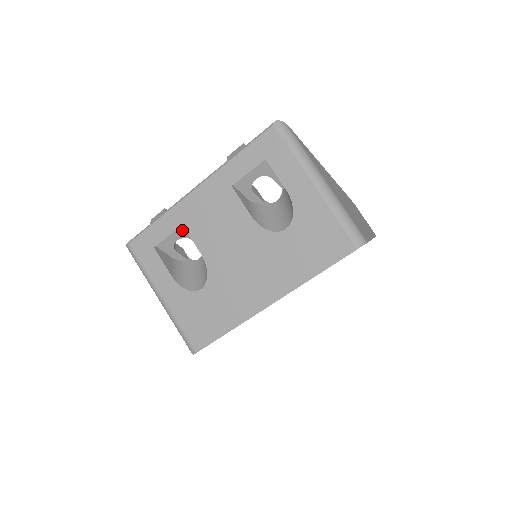
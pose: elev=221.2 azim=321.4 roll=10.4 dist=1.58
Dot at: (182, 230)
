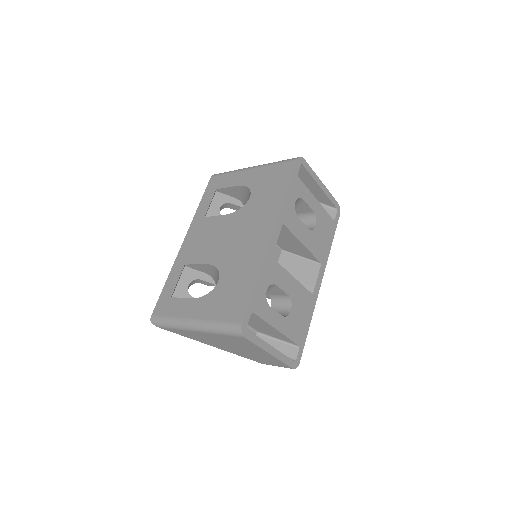
Dot at: (188, 273)
